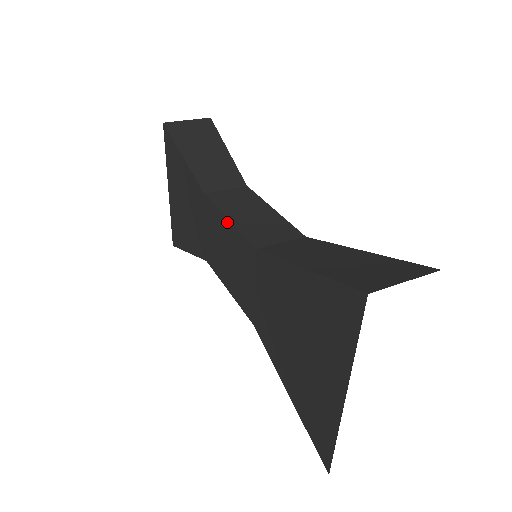
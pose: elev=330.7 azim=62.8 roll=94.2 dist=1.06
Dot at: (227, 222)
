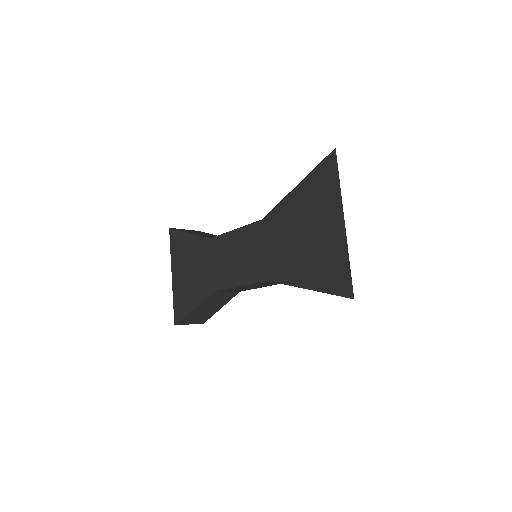
Dot at: (235, 232)
